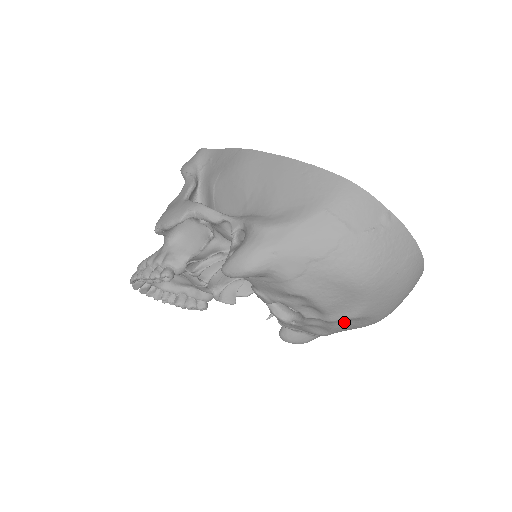
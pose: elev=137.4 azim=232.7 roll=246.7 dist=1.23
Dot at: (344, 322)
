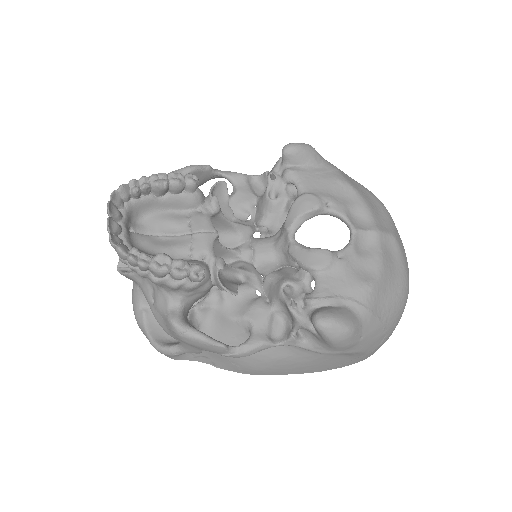
Dot at: (386, 249)
